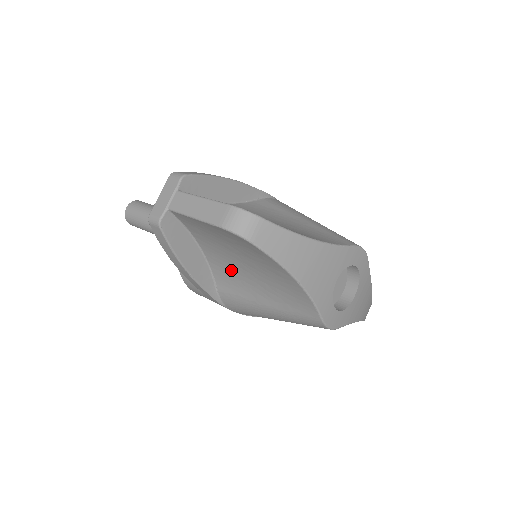
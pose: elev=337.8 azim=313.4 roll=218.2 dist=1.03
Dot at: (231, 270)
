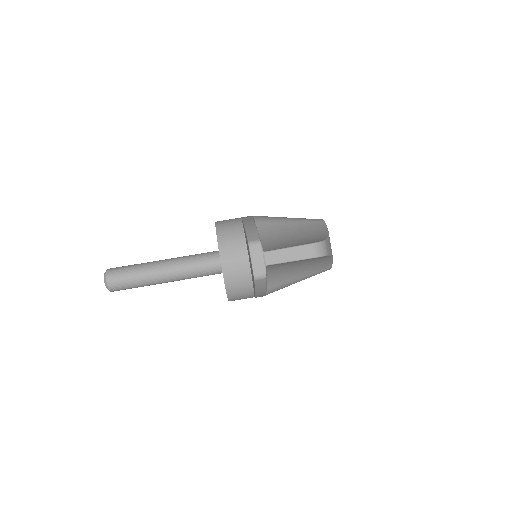
Dot at: (283, 274)
